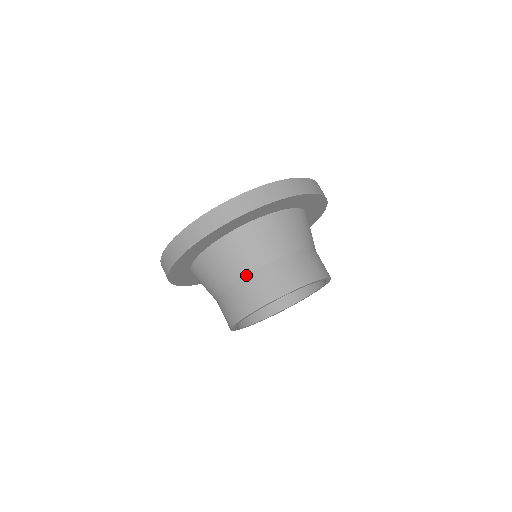
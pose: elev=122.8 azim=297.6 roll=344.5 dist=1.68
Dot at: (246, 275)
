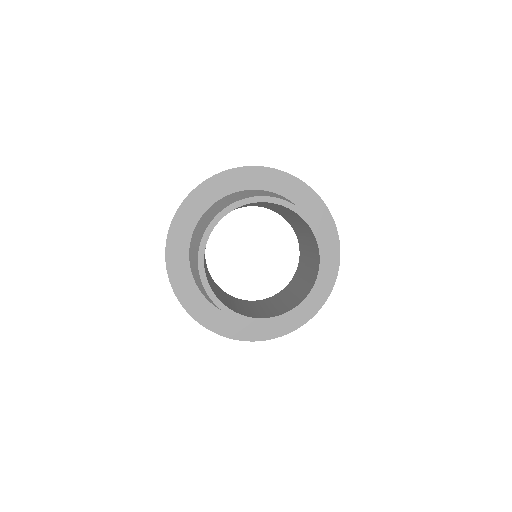
Dot at: occluded
